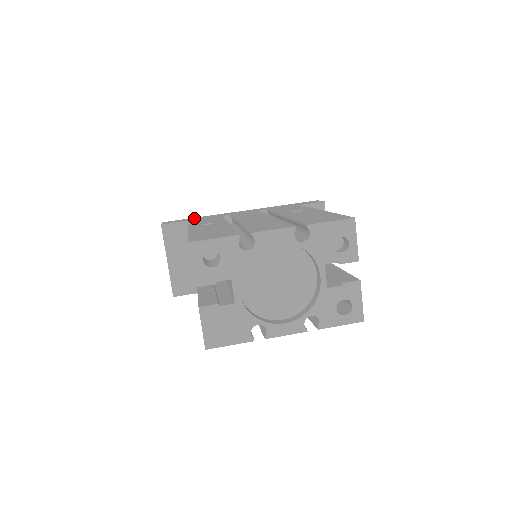
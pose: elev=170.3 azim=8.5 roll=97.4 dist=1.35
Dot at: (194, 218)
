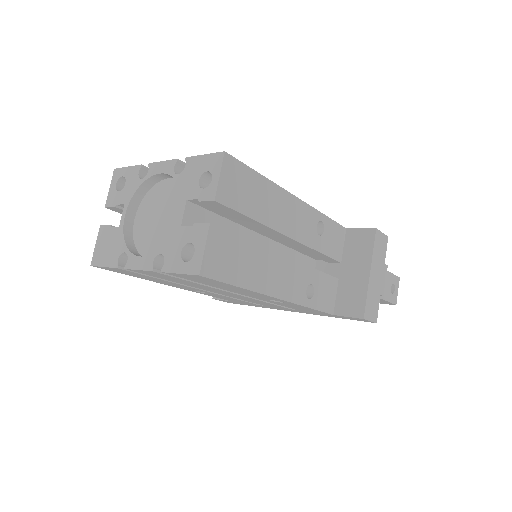
Dot at: occluded
